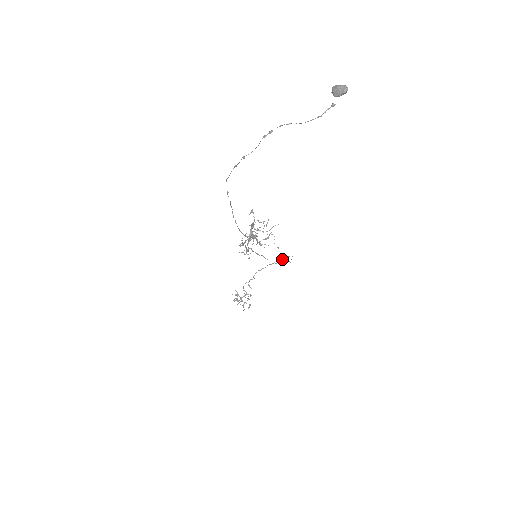
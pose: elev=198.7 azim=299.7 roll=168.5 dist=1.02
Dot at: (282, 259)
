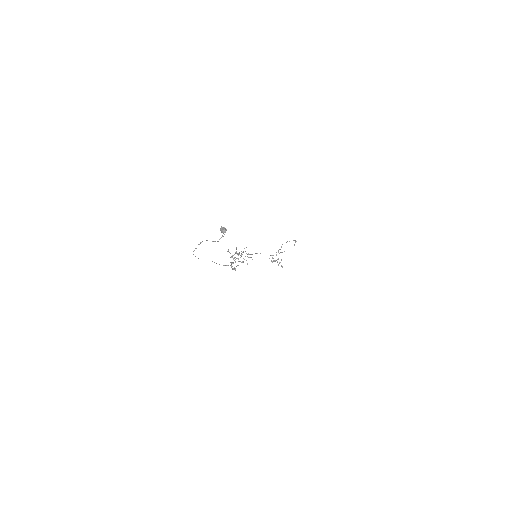
Dot at: (293, 240)
